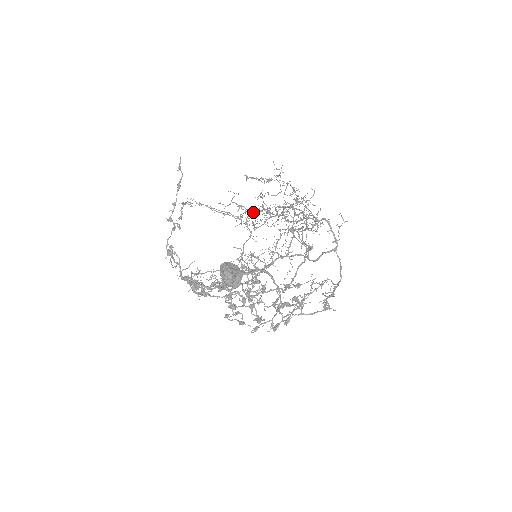
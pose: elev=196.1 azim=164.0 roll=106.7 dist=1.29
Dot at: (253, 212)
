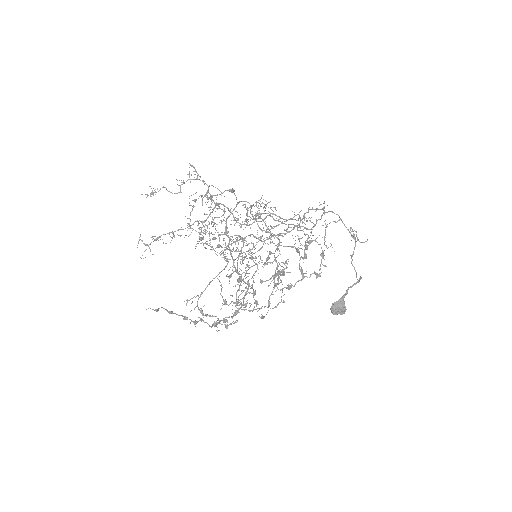
Dot at: (252, 259)
